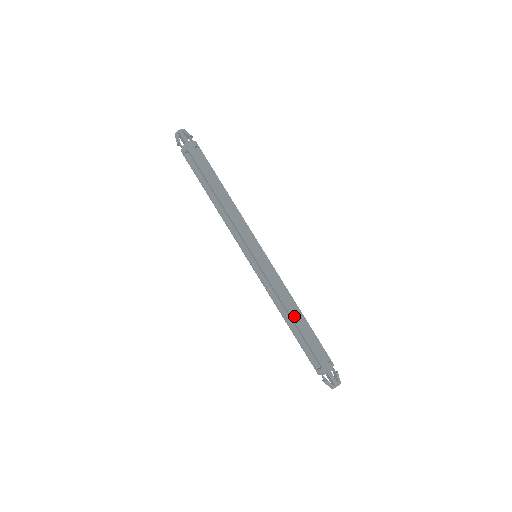
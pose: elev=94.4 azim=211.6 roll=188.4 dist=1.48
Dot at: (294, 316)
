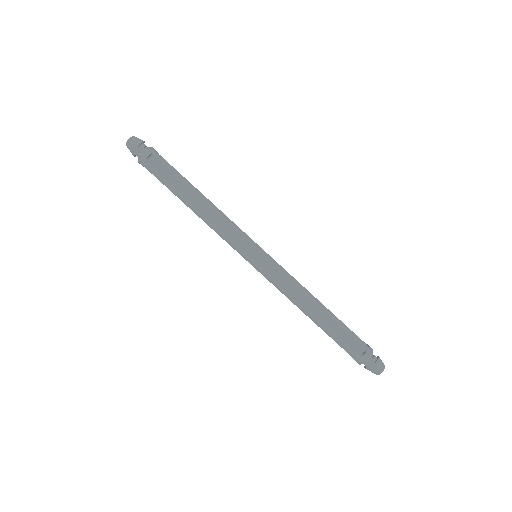
Dot at: (310, 316)
